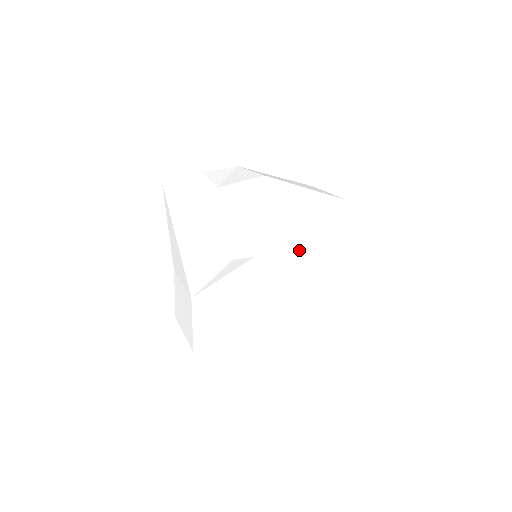
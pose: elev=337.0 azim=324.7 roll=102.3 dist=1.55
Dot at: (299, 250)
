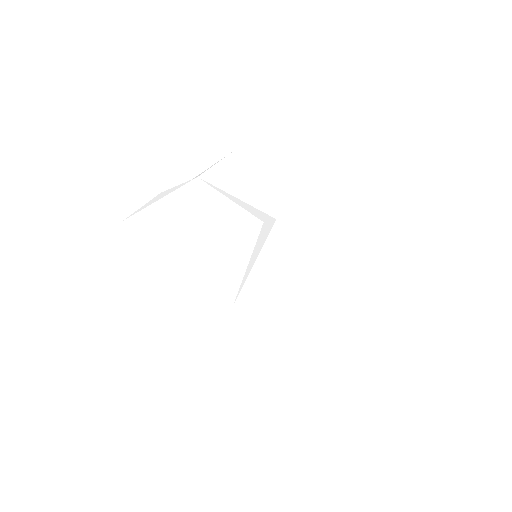
Dot at: (308, 200)
